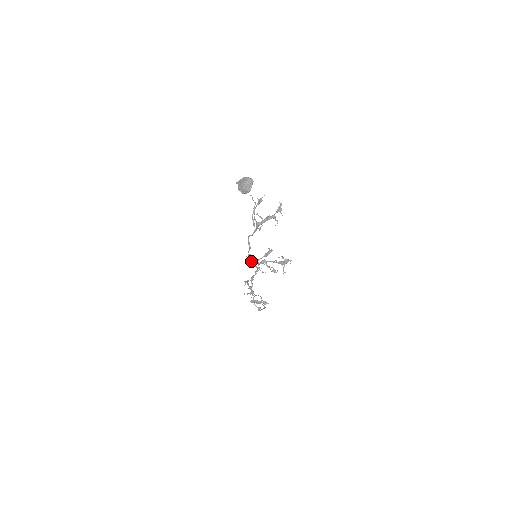
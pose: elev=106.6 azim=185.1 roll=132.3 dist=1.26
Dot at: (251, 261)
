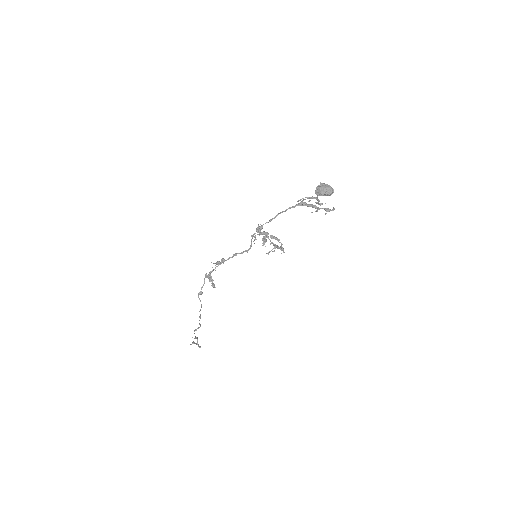
Dot at: (258, 228)
